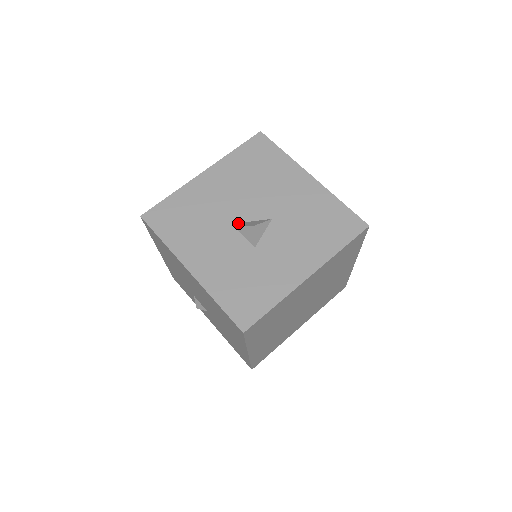
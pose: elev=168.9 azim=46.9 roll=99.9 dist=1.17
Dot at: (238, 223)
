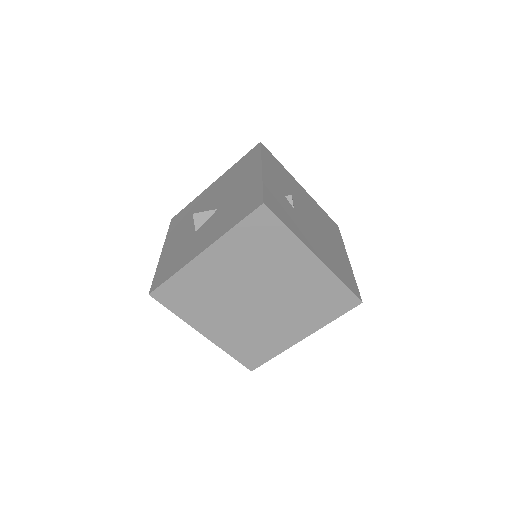
Dot at: occluded
